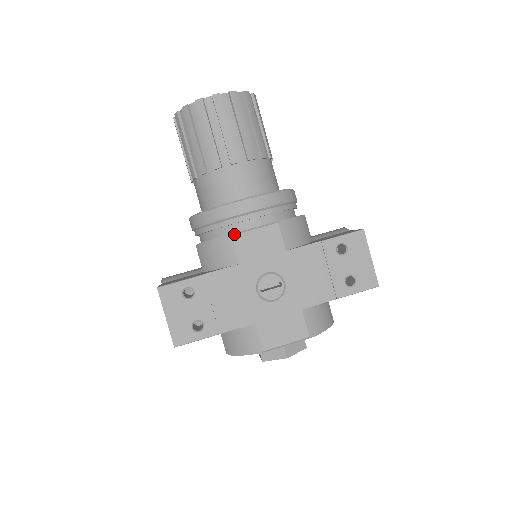
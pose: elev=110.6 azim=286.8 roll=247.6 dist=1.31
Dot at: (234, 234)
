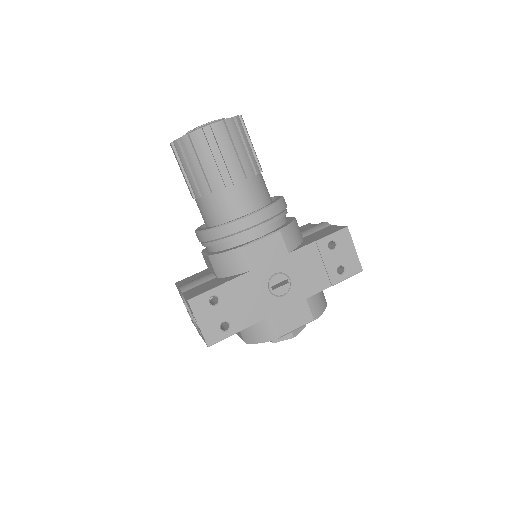
Dot at: (245, 245)
